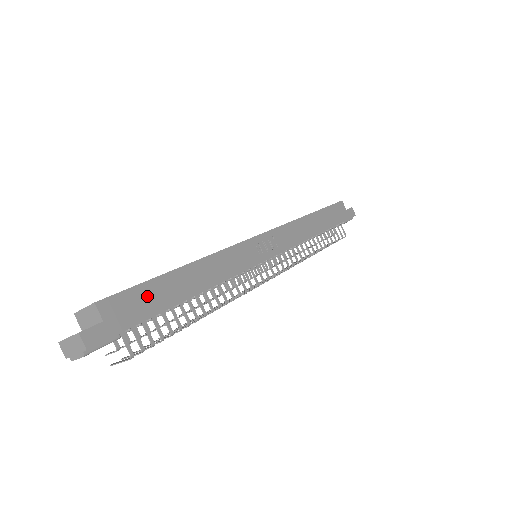
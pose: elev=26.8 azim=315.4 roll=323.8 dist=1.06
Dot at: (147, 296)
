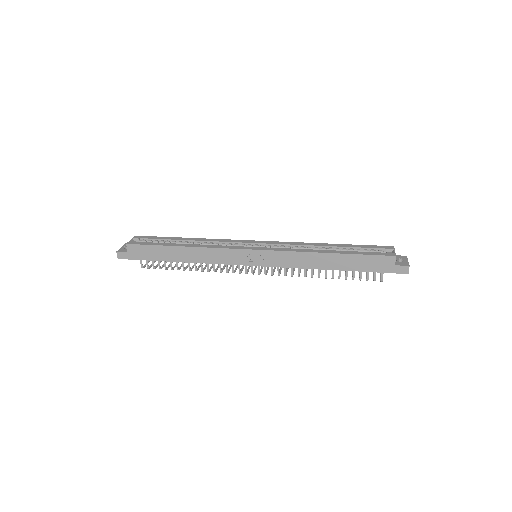
Dot at: (152, 251)
